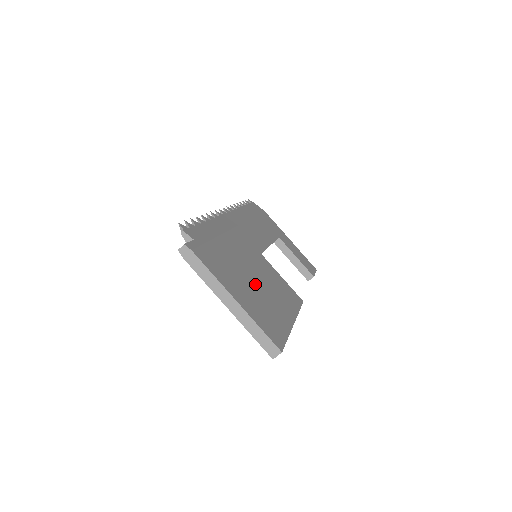
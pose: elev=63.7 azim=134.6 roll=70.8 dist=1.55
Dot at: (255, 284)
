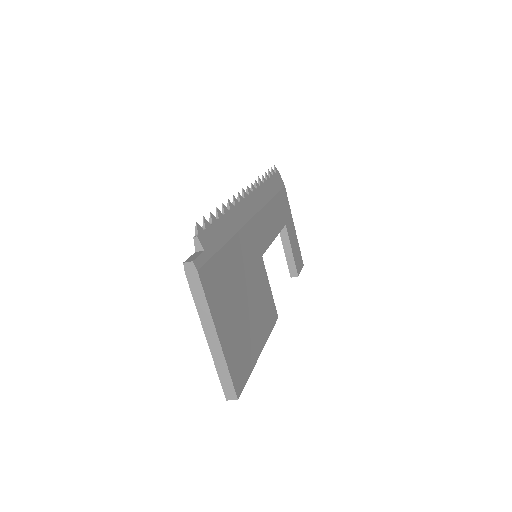
Dot at: (243, 306)
